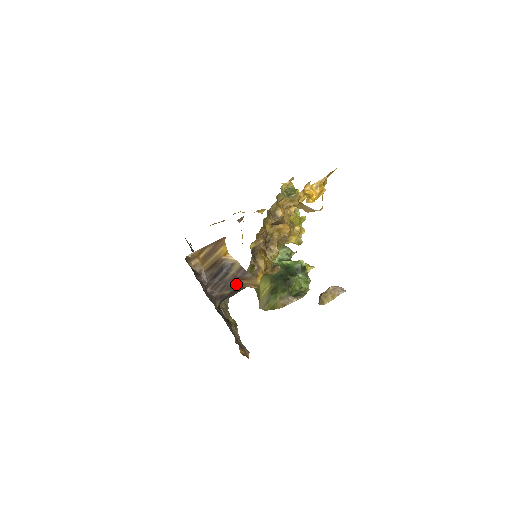
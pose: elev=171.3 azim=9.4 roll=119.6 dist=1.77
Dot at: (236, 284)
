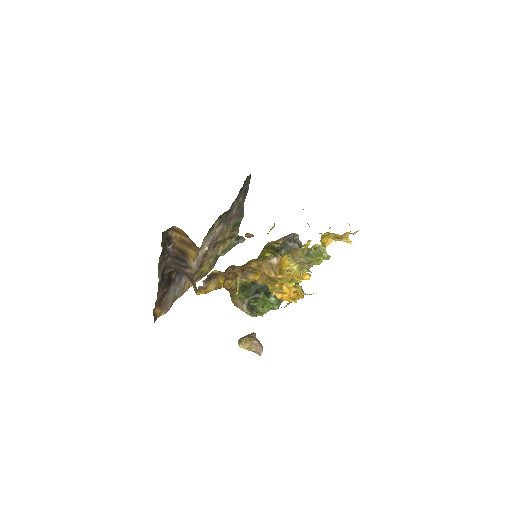
Dot at: (187, 277)
